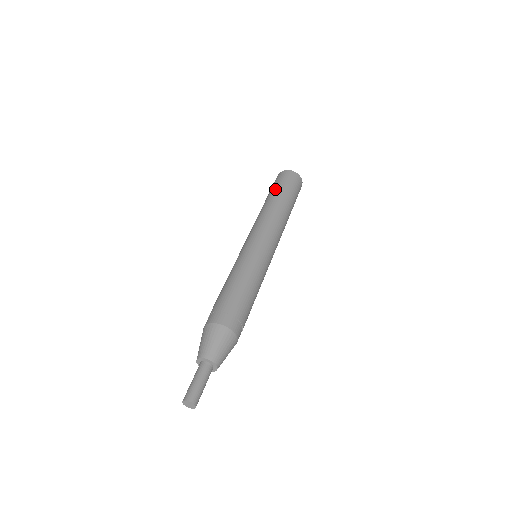
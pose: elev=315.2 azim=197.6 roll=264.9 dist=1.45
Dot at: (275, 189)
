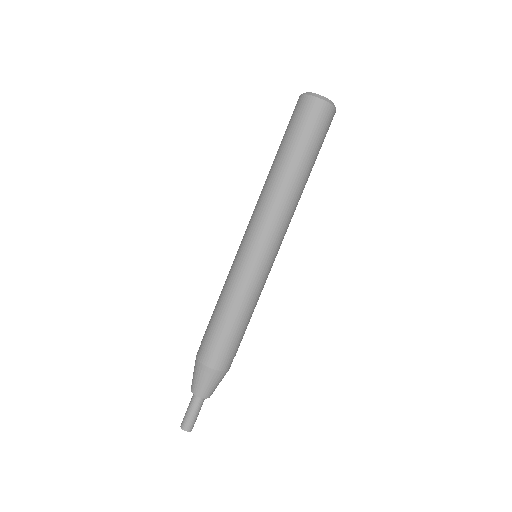
Dot at: (285, 142)
